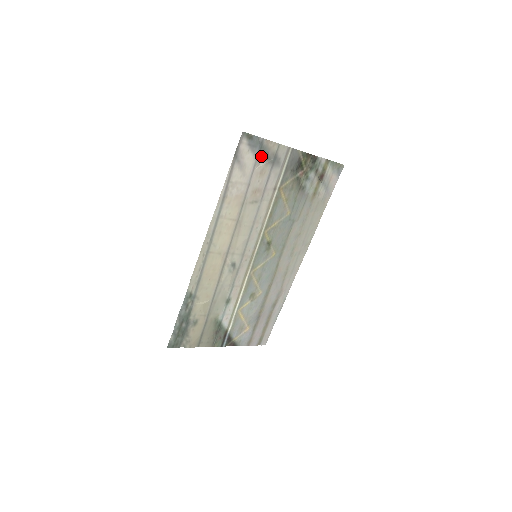
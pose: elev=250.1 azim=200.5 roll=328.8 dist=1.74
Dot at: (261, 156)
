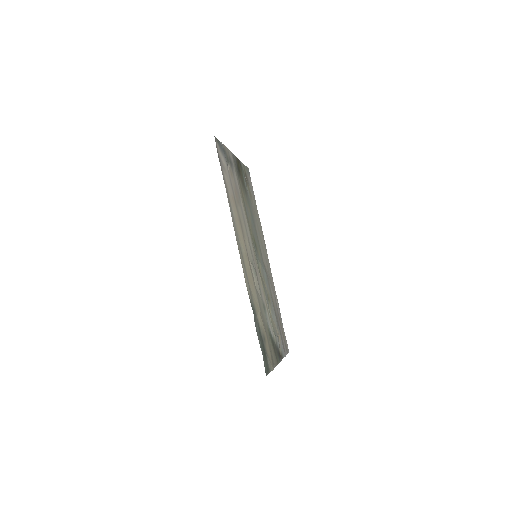
Dot at: (226, 159)
